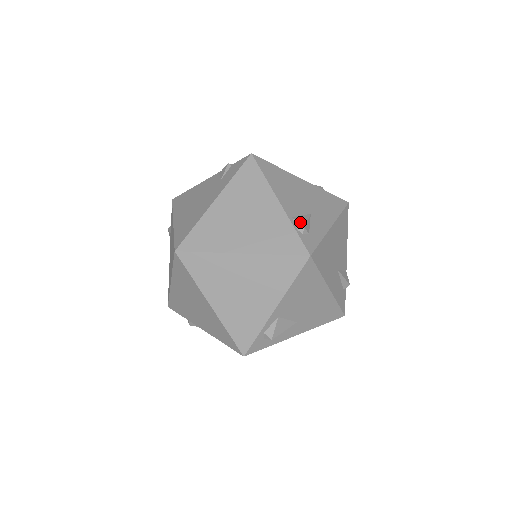
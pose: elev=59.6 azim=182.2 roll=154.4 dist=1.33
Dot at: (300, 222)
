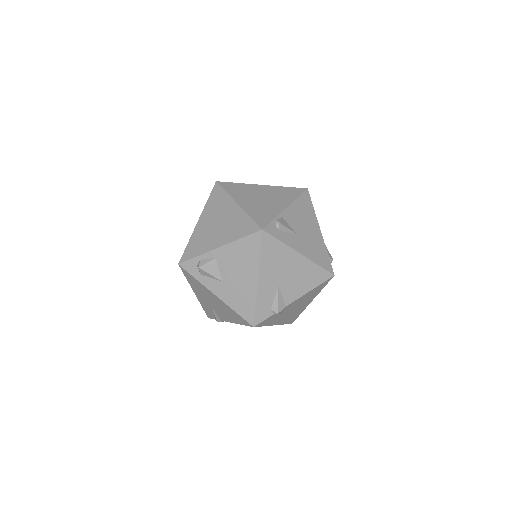
Dot at: (282, 221)
